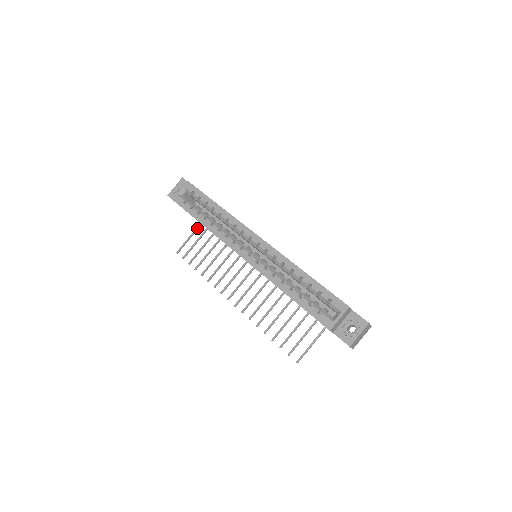
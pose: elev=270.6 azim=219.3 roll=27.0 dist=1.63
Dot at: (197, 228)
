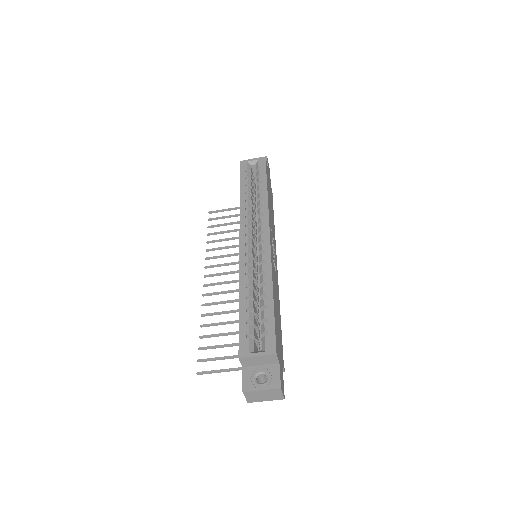
Dot at: occluded
